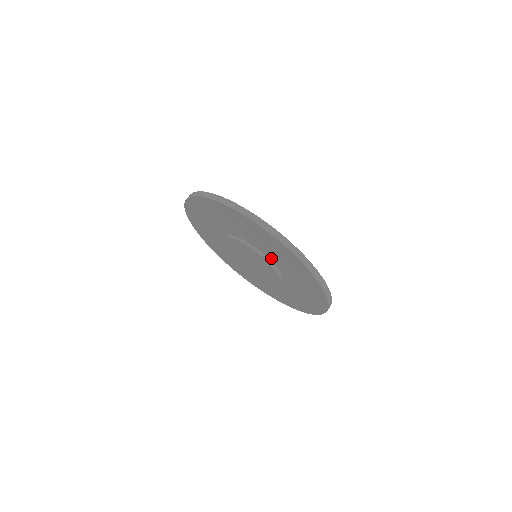
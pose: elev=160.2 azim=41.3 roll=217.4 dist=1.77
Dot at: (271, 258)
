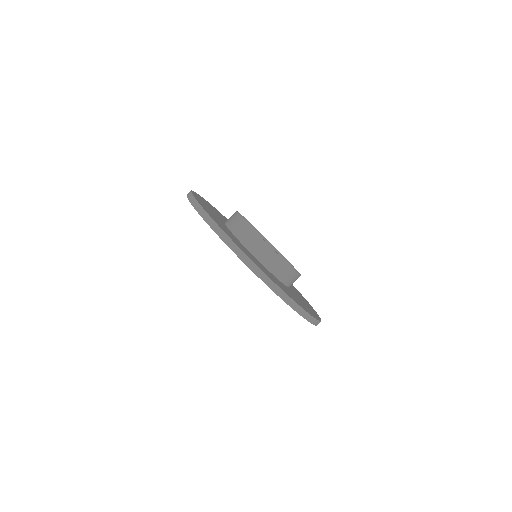
Dot at: occluded
